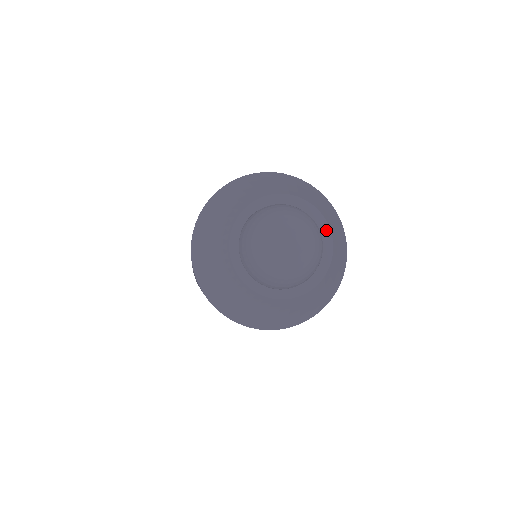
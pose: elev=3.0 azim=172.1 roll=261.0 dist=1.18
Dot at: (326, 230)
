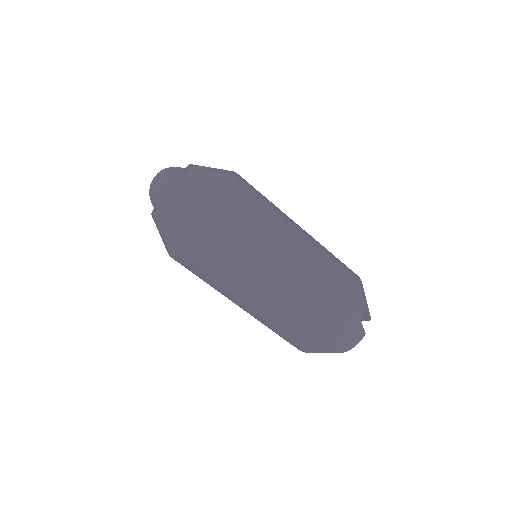
Dot at: (188, 170)
